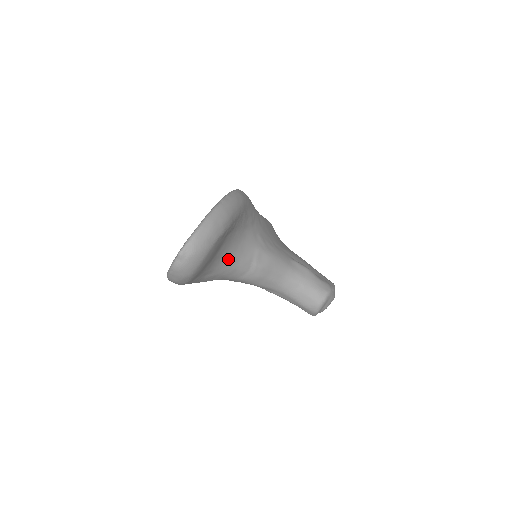
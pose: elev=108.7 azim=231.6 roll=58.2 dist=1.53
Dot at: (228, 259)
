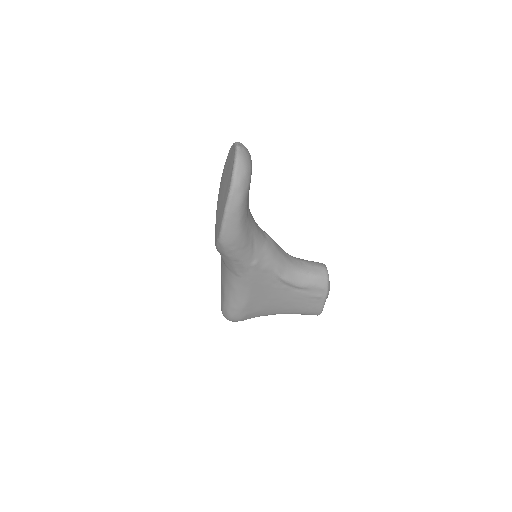
Dot at: (251, 214)
